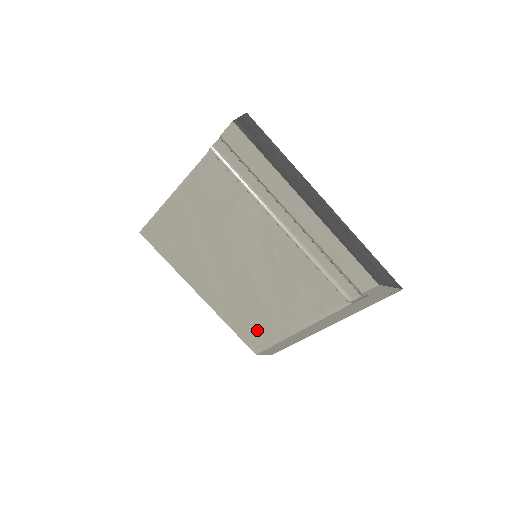
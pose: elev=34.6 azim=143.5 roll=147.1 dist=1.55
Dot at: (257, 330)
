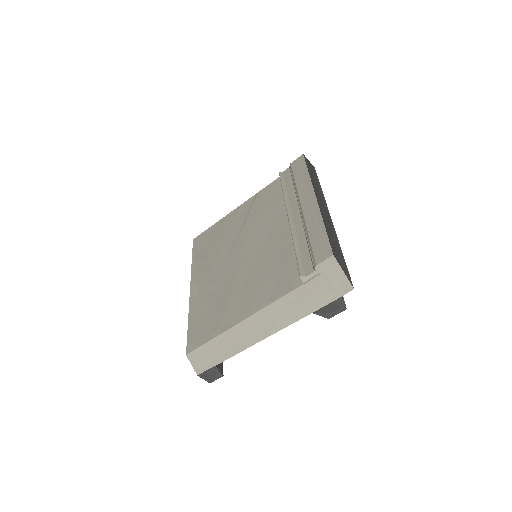
Dot at: (208, 323)
